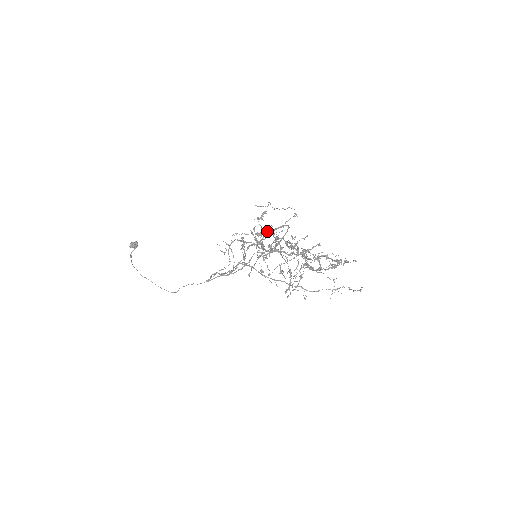
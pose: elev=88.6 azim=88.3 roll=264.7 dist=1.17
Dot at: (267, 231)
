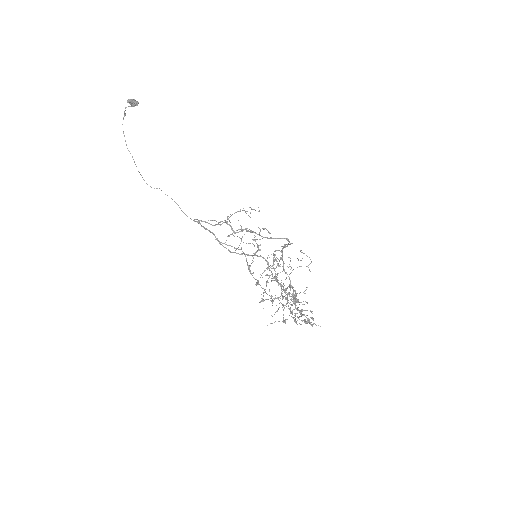
Dot at: (282, 260)
